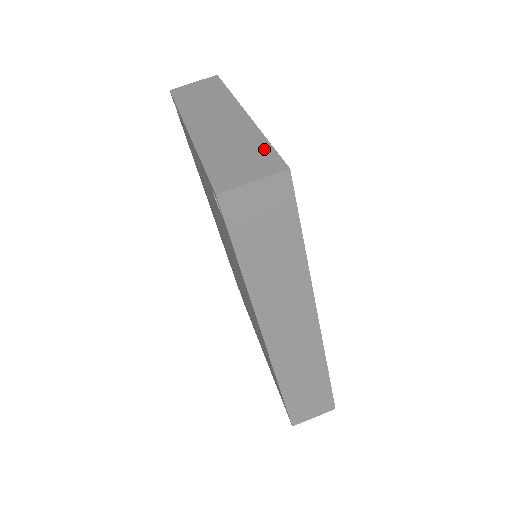
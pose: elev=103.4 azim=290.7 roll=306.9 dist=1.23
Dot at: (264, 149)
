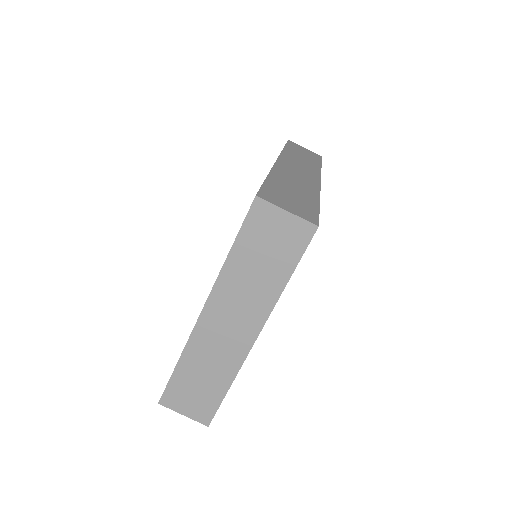
Dot at: (216, 397)
